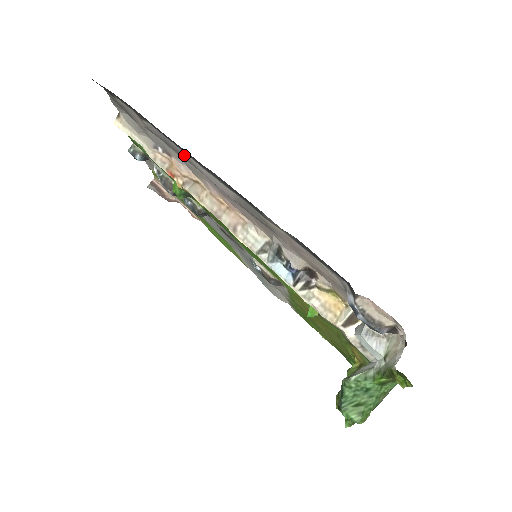
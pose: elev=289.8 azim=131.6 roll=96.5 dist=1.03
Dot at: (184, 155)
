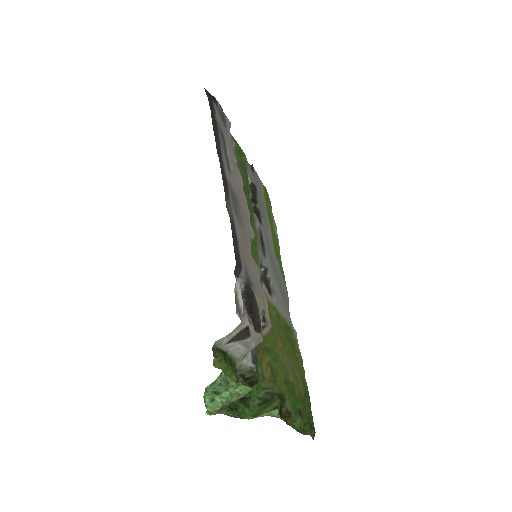
Dot at: (223, 149)
